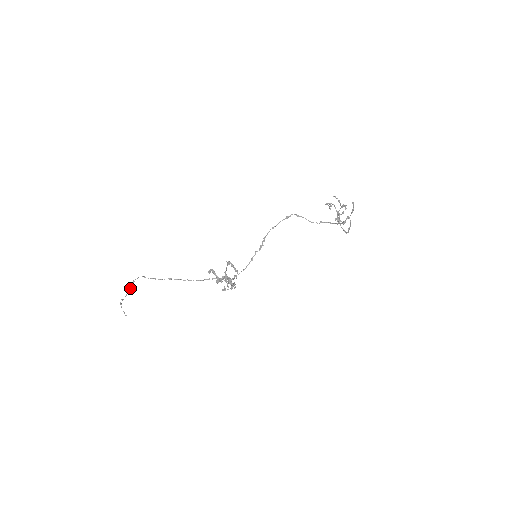
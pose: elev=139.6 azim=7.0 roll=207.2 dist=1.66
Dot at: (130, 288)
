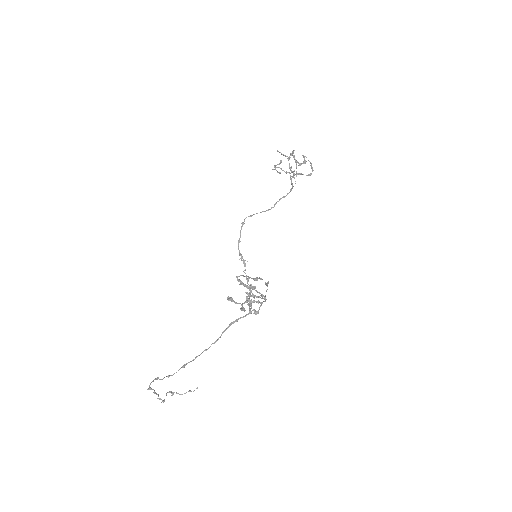
Dot at: occluded
